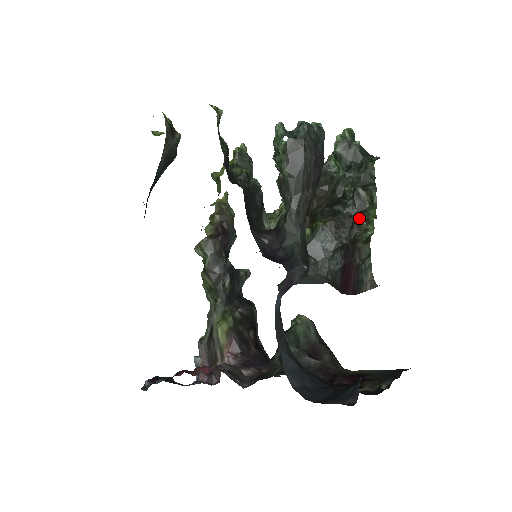
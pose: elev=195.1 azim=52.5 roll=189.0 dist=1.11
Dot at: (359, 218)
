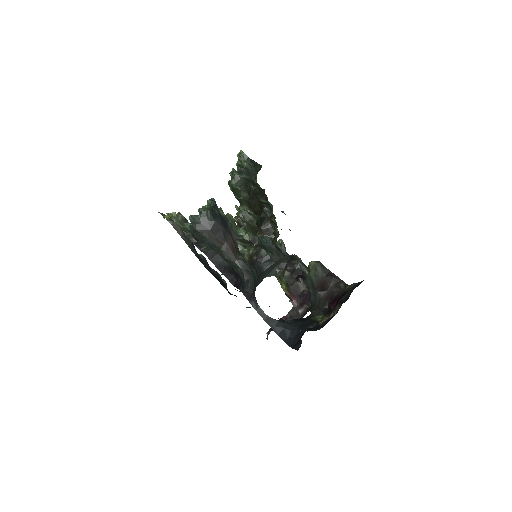
Dot at: occluded
